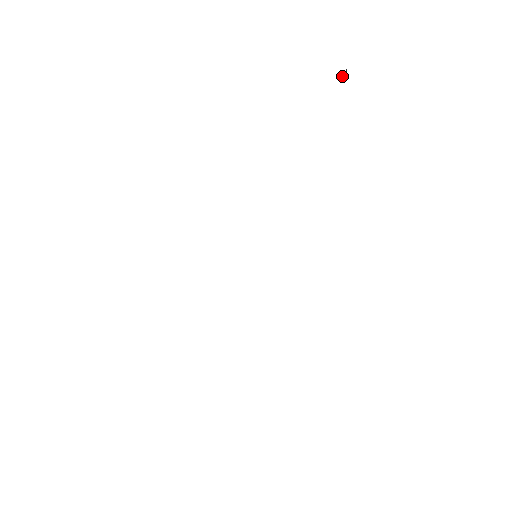
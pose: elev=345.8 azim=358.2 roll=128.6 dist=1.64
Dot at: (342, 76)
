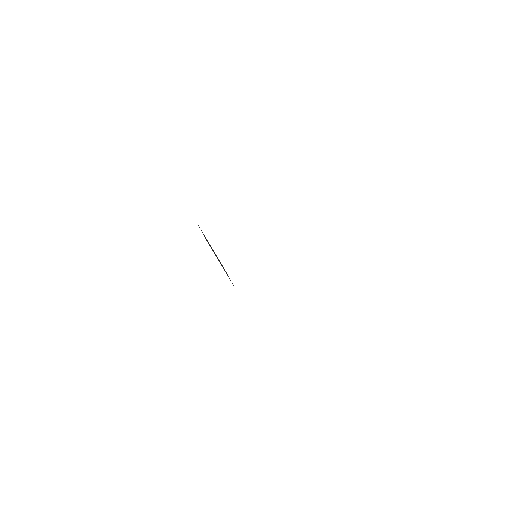
Dot at: out of frame
